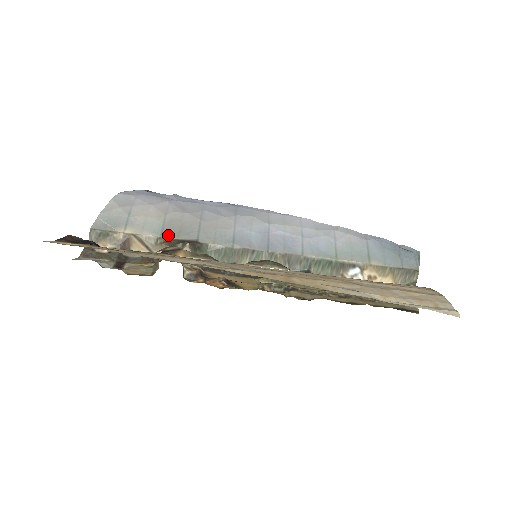
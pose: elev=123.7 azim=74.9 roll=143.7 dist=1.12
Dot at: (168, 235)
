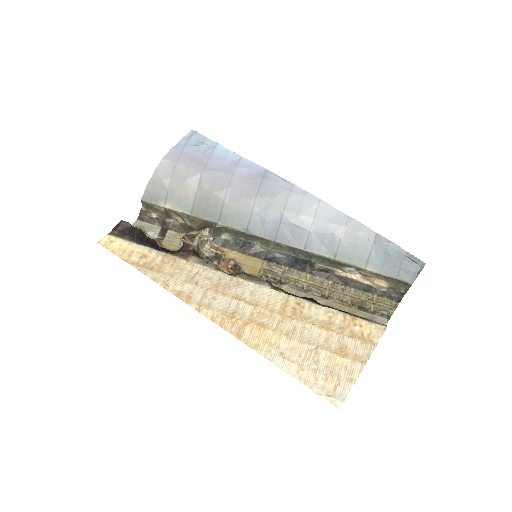
Dot at: (196, 214)
